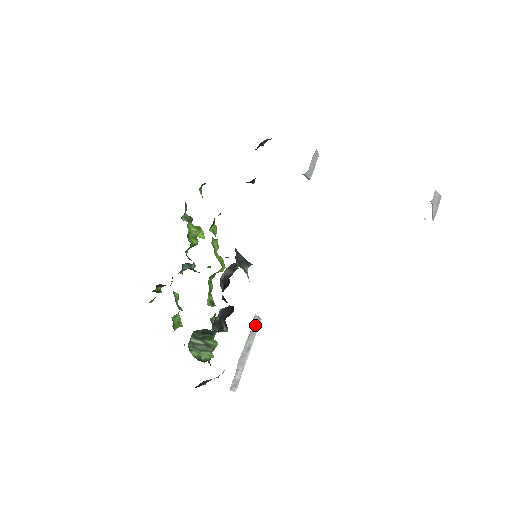
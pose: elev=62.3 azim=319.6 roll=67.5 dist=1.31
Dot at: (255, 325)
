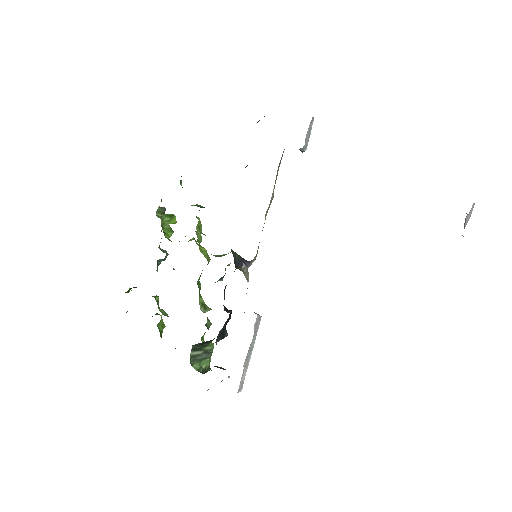
Dot at: (257, 325)
